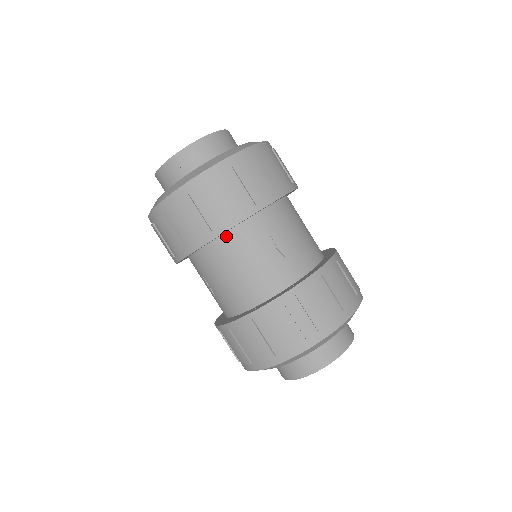
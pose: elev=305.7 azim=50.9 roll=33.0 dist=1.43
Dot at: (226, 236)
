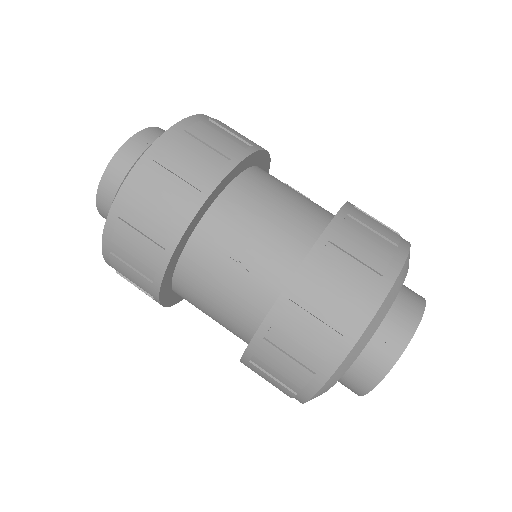
Dot at: (177, 275)
